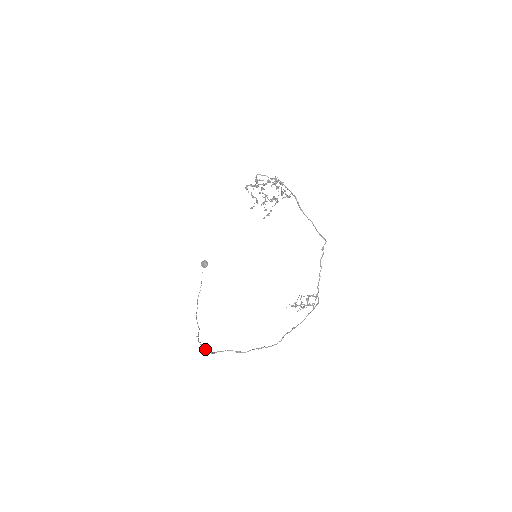
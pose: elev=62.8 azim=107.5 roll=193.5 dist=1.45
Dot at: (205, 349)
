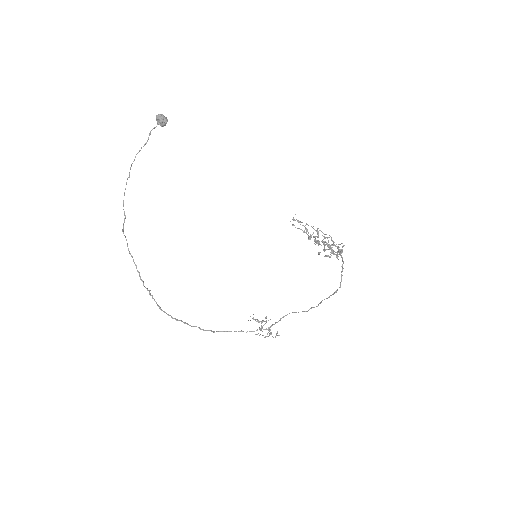
Dot at: (143, 281)
